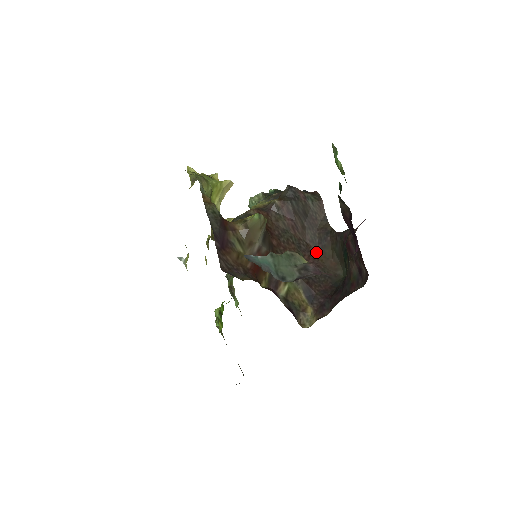
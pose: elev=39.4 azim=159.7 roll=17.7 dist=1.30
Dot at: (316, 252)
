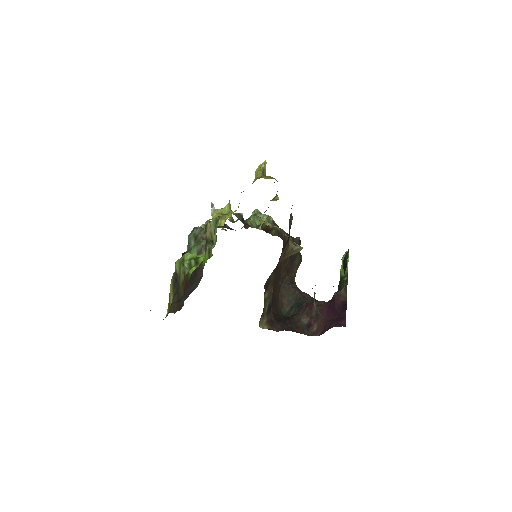
Dot at: (280, 286)
